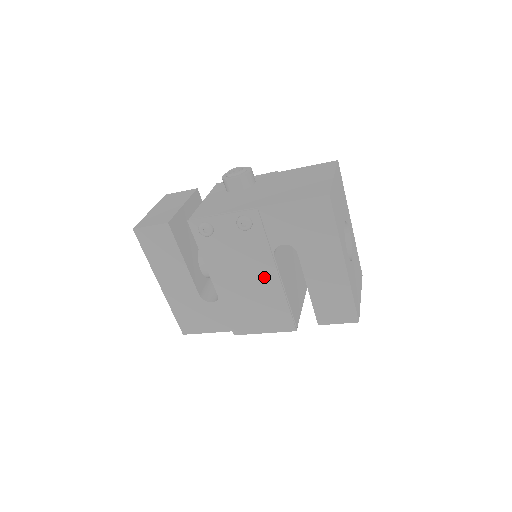
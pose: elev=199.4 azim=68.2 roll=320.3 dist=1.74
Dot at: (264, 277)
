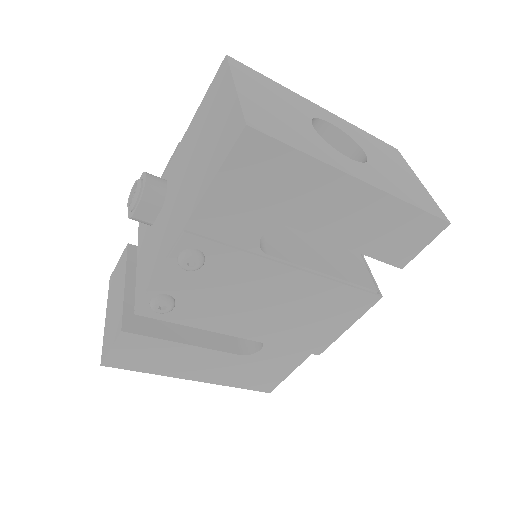
Dot at: (283, 285)
